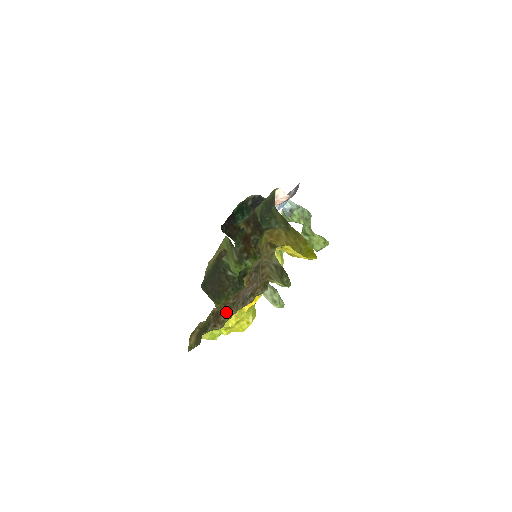
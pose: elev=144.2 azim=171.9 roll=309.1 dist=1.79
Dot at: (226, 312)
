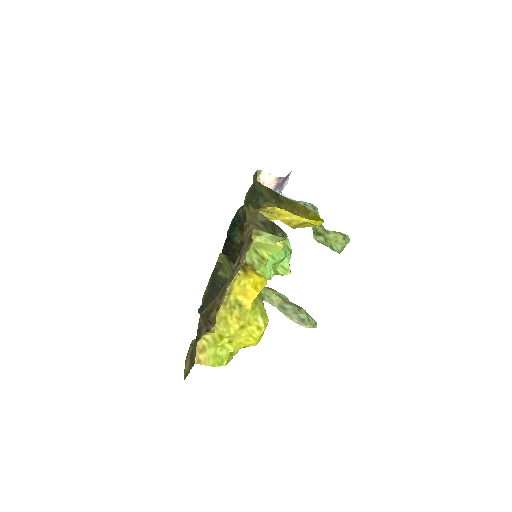
Dot at: (216, 305)
